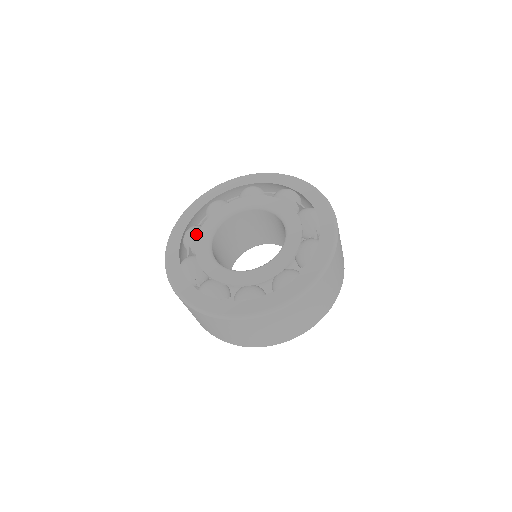
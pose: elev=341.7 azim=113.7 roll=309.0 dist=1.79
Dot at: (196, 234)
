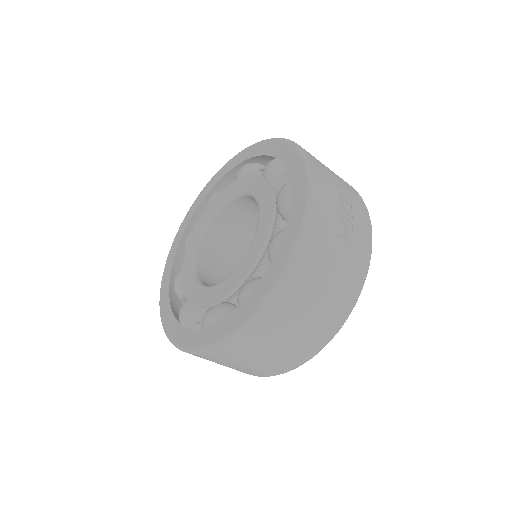
Dot at: occluded
